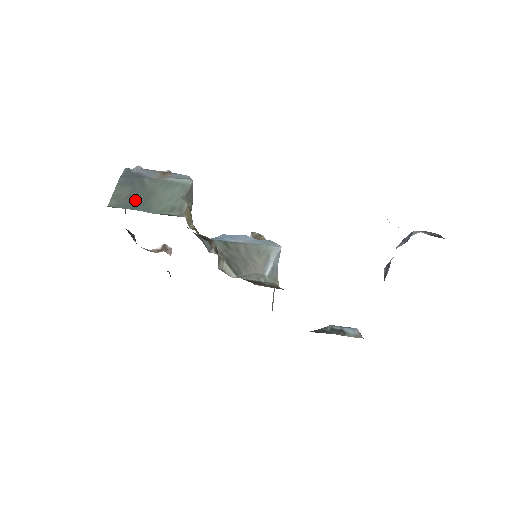
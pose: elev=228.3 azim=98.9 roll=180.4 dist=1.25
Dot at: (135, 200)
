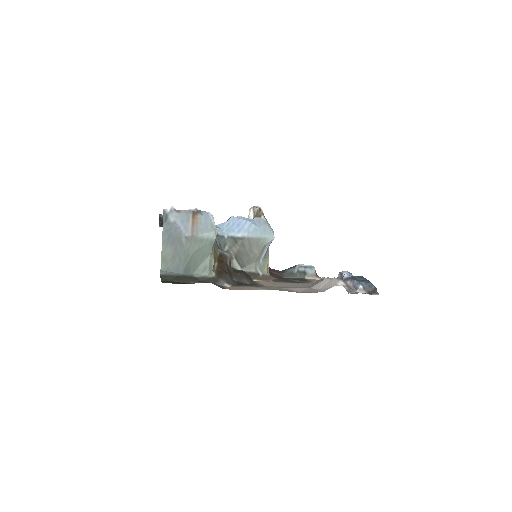
Dot at: (178, 262)
